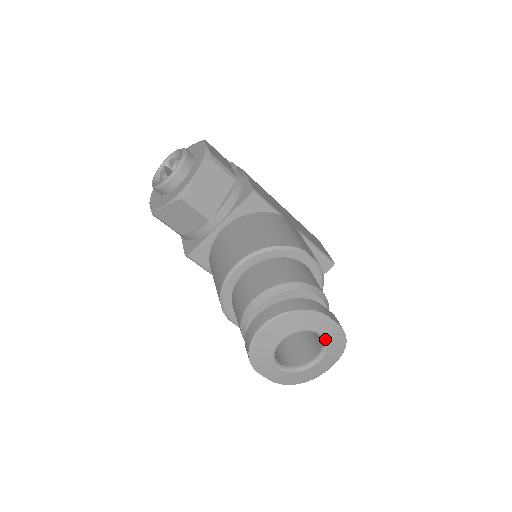
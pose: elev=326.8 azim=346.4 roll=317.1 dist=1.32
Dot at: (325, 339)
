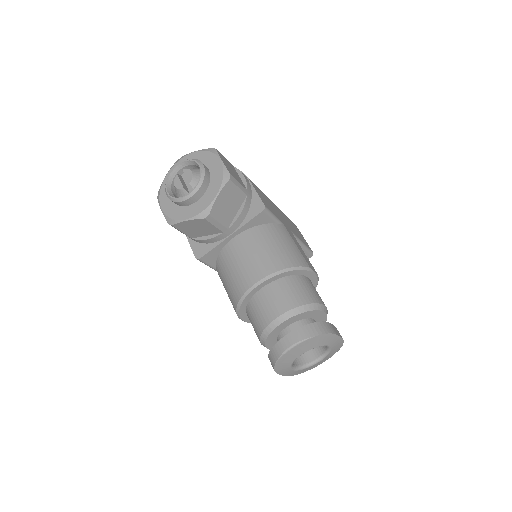
Dot at: (330, 348)
